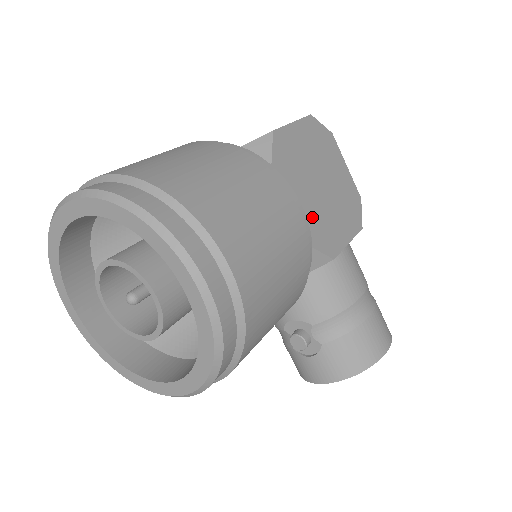
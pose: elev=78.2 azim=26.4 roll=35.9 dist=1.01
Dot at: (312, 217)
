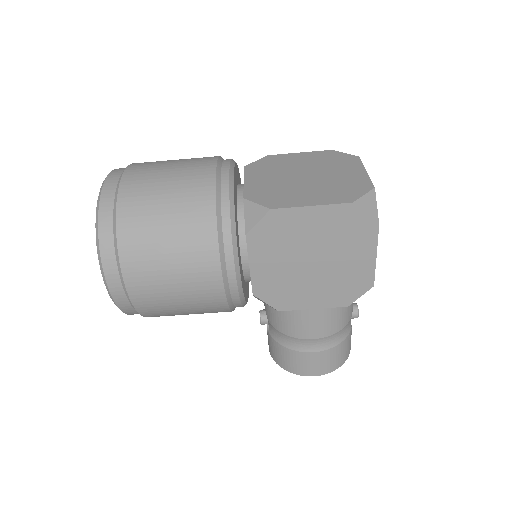
Dot at: (274, 279)
